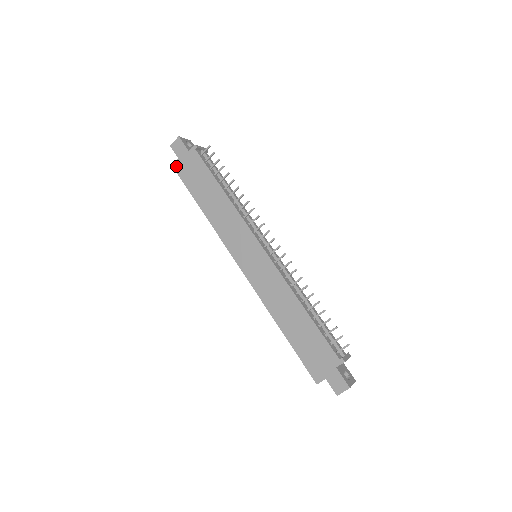
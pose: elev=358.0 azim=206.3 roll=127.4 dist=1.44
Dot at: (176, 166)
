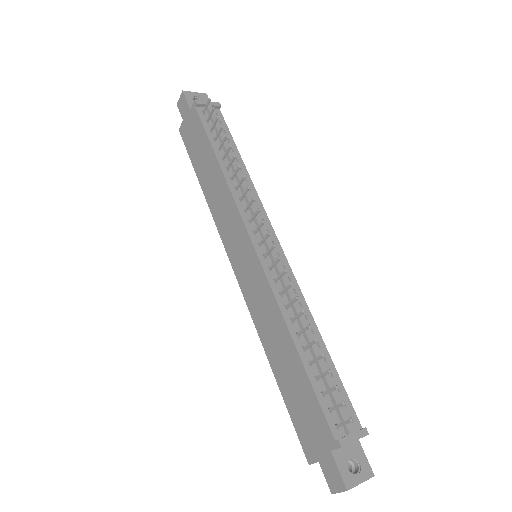
Dot at: (182, 131)
